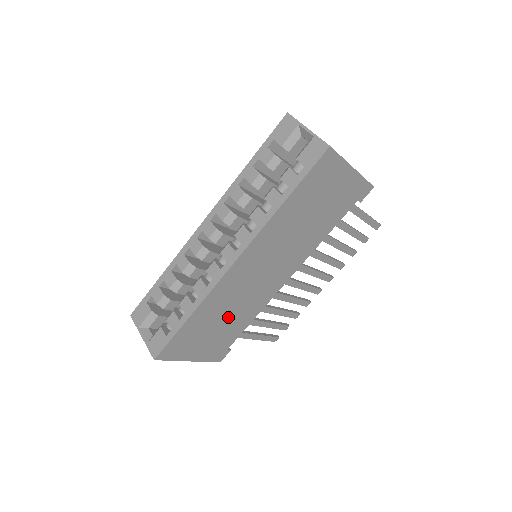
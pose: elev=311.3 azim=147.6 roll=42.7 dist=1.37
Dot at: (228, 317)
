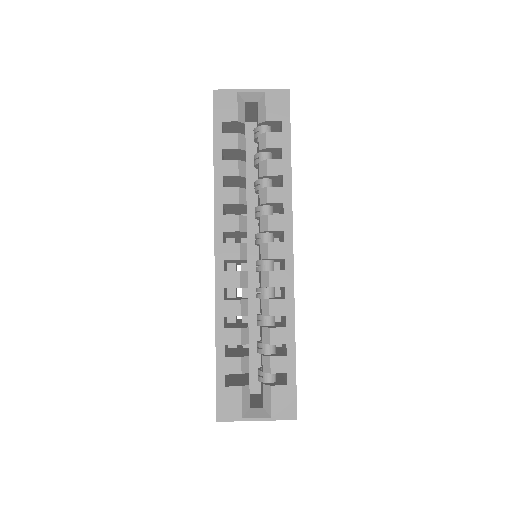
Dot at: occluded
